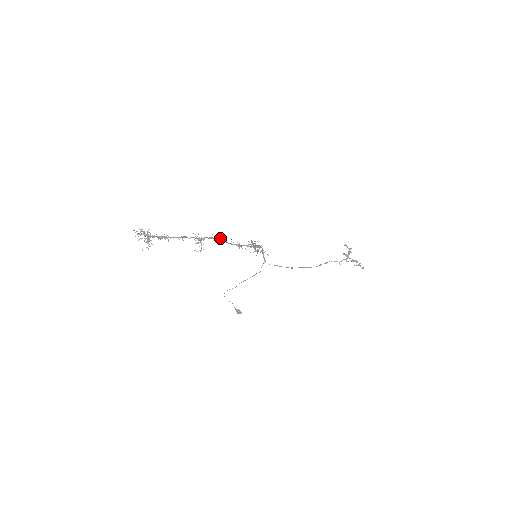
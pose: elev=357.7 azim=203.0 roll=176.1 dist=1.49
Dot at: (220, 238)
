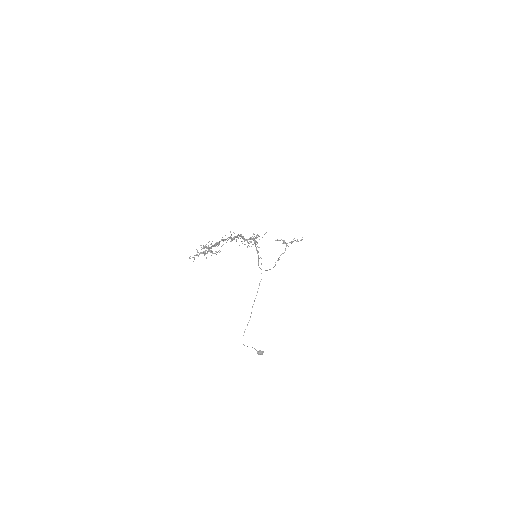
Dot at: (240, 234)
